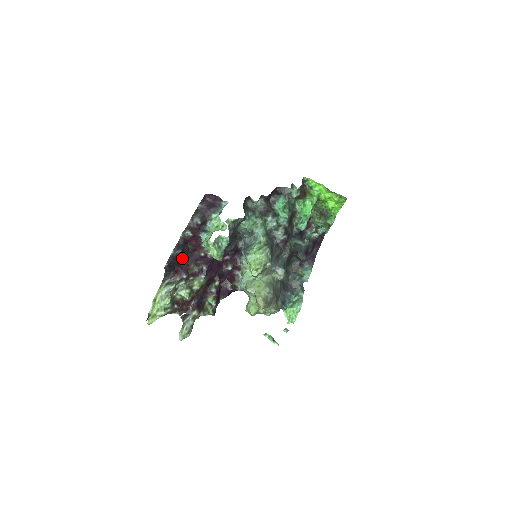
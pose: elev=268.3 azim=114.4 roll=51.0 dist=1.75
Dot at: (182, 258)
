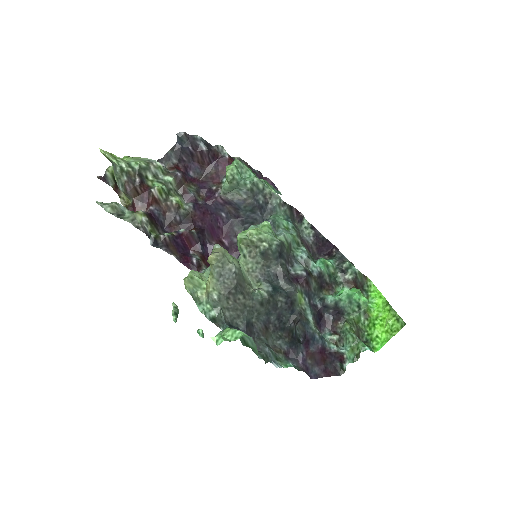
Dot at: (195, 170)
